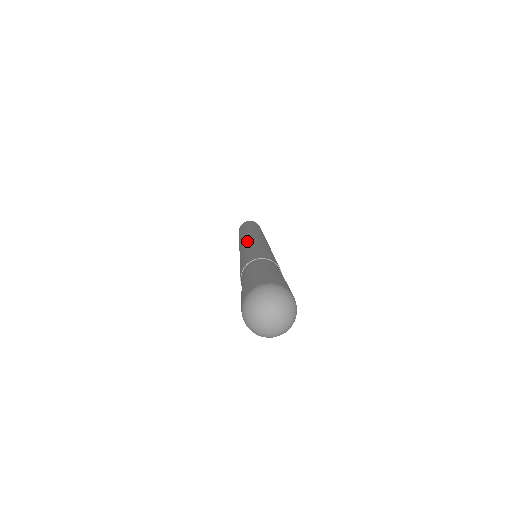
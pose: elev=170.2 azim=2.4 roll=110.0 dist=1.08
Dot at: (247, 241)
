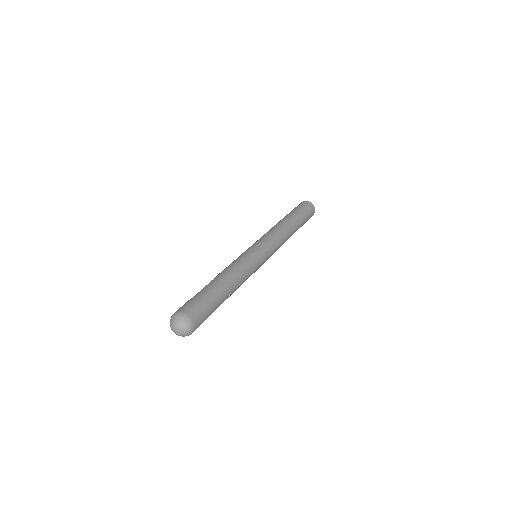
Dot at: (255, 244)
